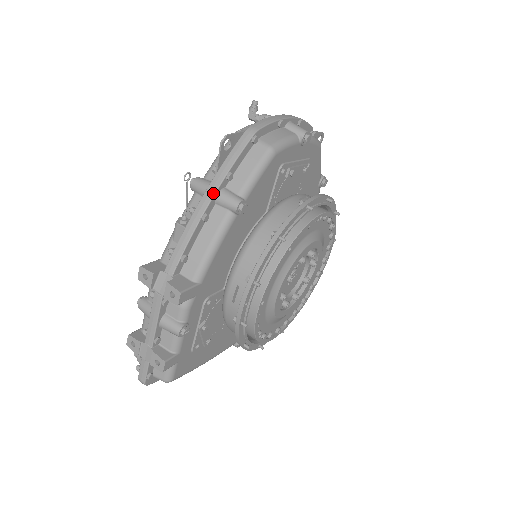
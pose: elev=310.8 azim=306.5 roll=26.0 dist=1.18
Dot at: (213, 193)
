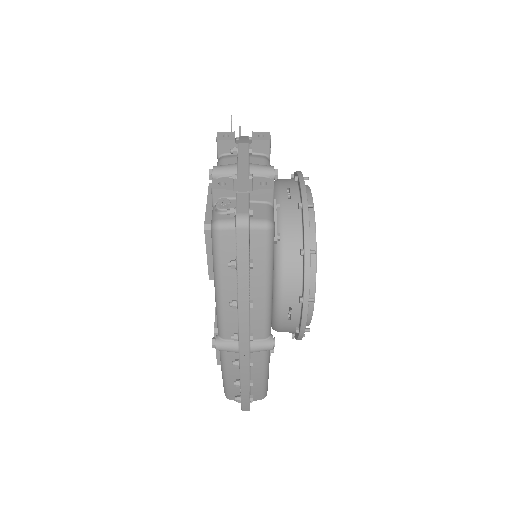
Dot at: occluded
